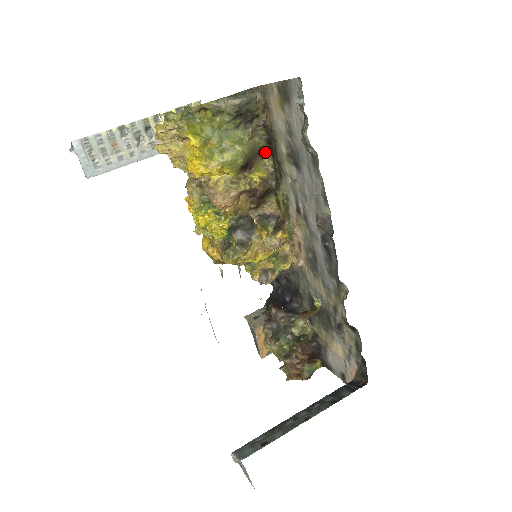
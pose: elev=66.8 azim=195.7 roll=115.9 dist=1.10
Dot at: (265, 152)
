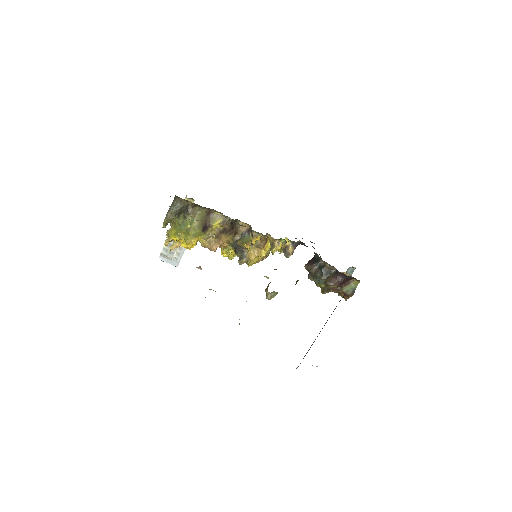
Dot at: (211, 210)
